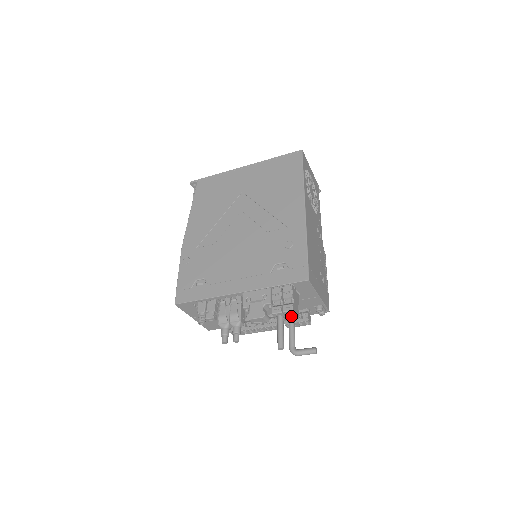
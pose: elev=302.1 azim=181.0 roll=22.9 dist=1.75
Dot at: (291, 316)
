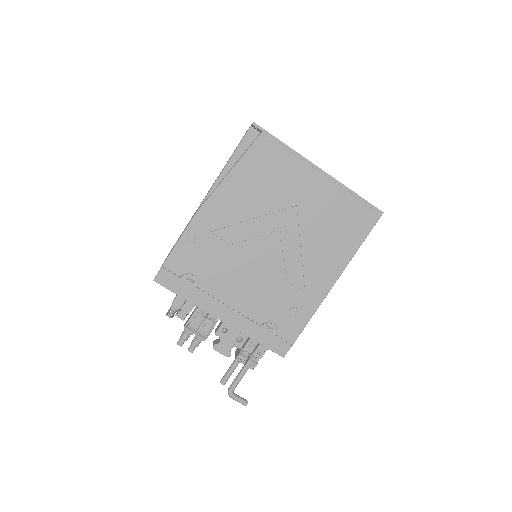
Dot at: (248, 367)
